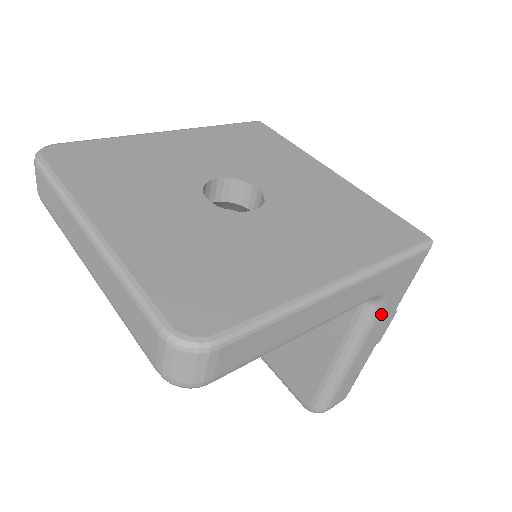
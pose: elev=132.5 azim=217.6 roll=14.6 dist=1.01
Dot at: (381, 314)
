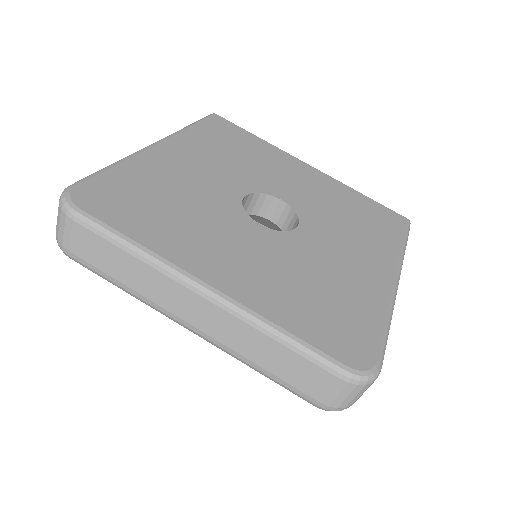
Dot at: occluded
